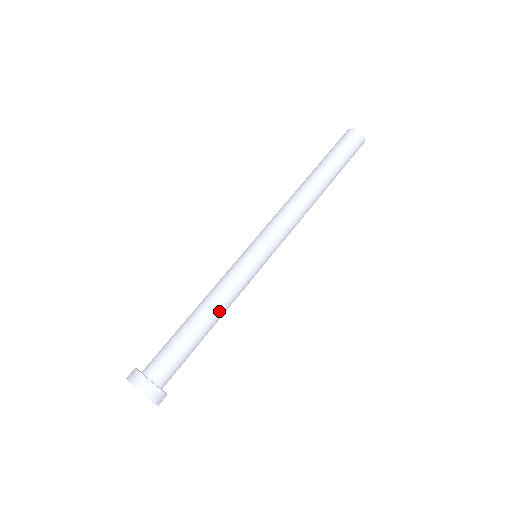
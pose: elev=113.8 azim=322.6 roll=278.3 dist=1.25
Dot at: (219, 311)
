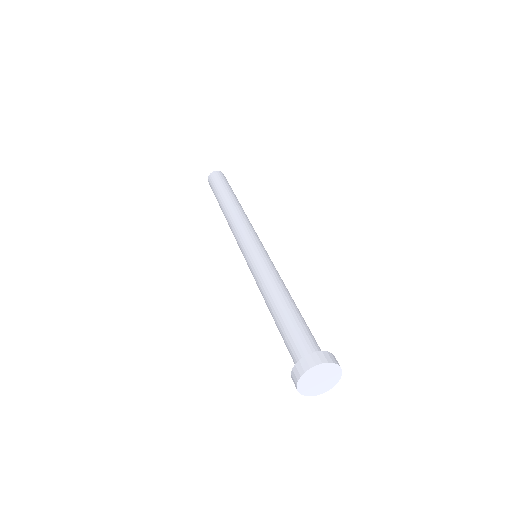
Dot at: (289, 293)
